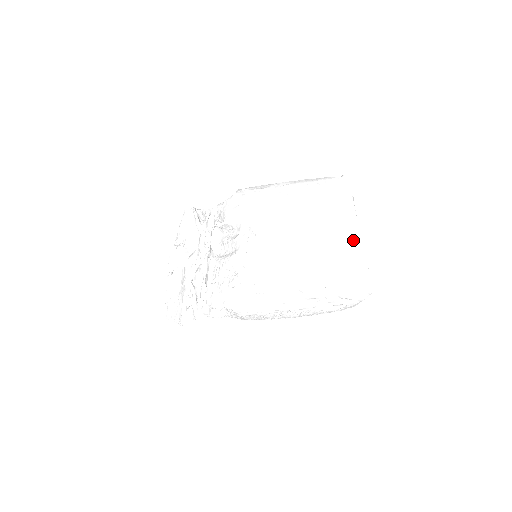
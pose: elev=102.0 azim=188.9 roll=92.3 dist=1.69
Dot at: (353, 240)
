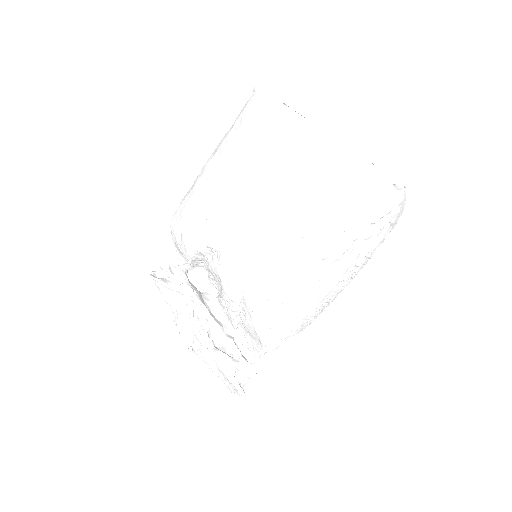
Dot at: (325, 150)
